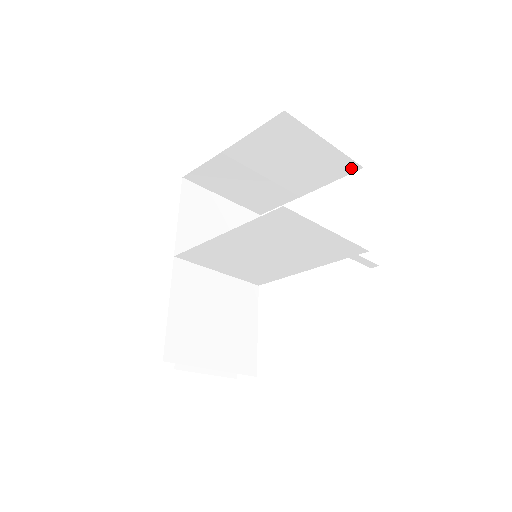
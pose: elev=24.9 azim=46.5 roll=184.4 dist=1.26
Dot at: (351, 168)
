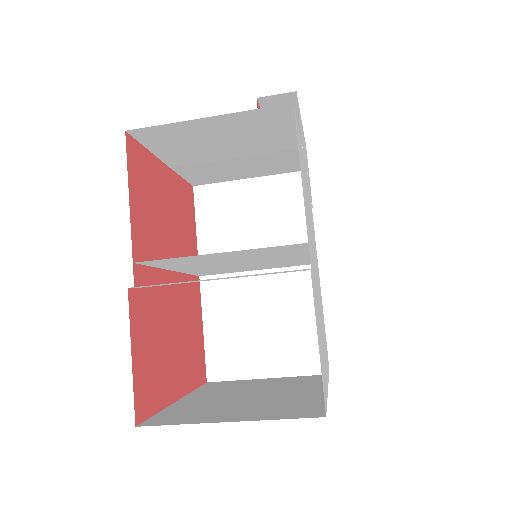
Dot at: (283, 111)
